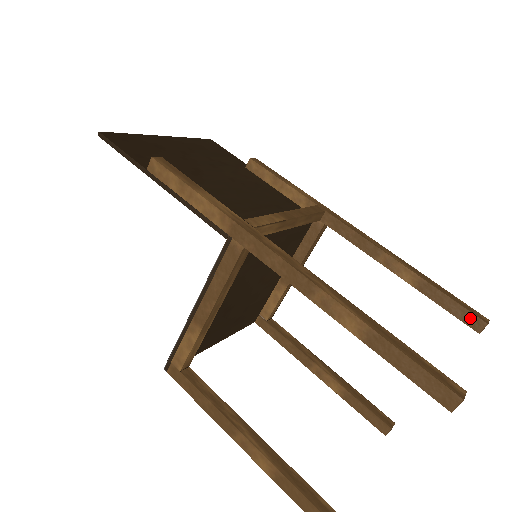
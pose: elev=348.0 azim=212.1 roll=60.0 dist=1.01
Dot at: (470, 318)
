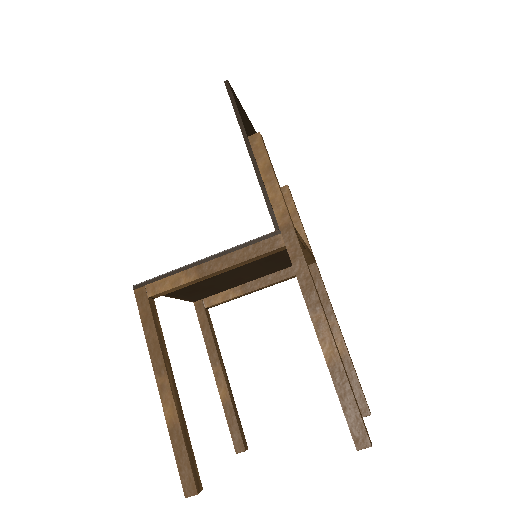
Dot at: (362, 403)
